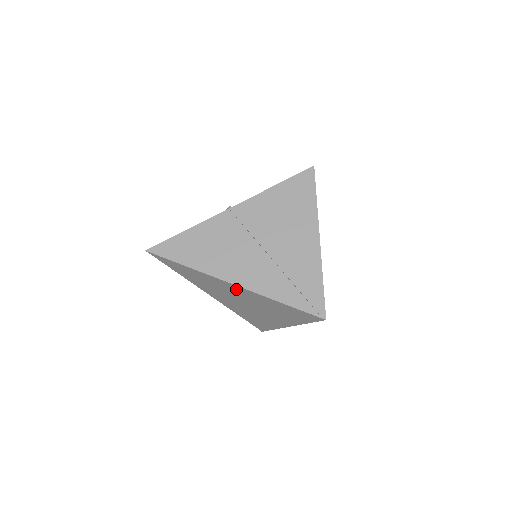
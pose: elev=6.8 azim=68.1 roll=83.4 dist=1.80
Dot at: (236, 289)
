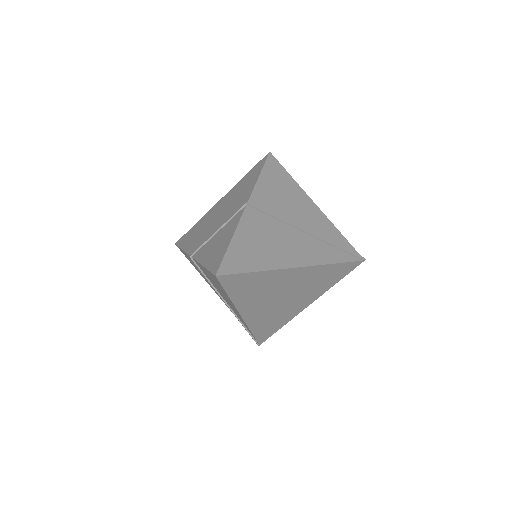
Dot at: (297, 275)
